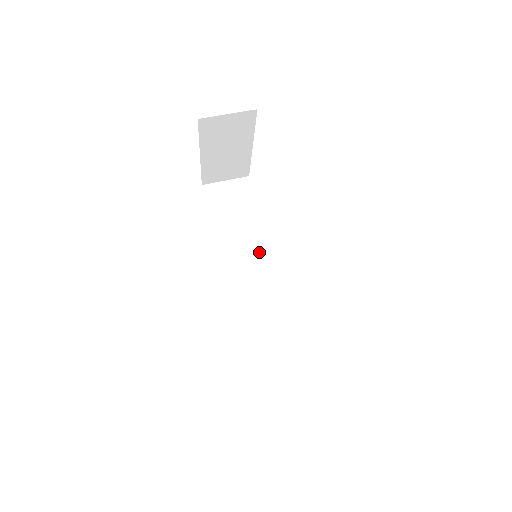
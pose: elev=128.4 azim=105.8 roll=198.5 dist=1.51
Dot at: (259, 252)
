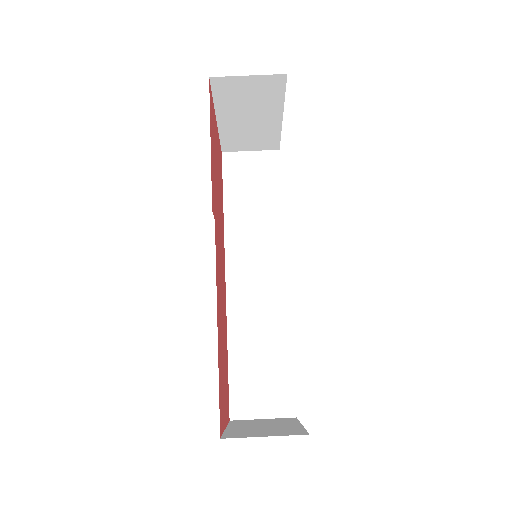
Dot at: (270, 245)
